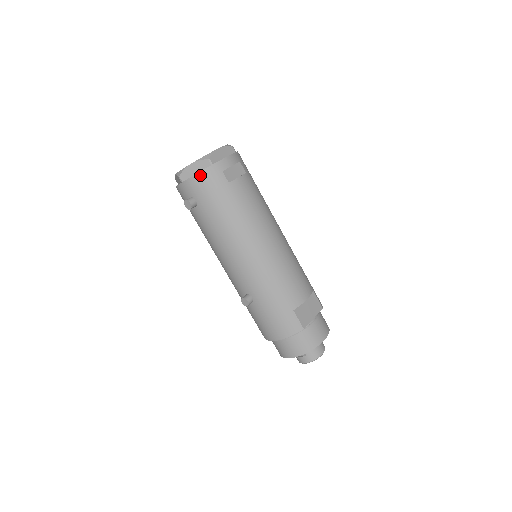
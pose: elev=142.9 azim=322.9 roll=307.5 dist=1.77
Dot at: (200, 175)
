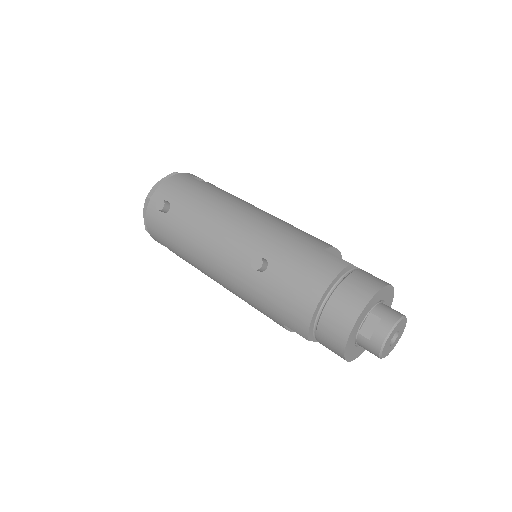
Dot at: (169, 180)
